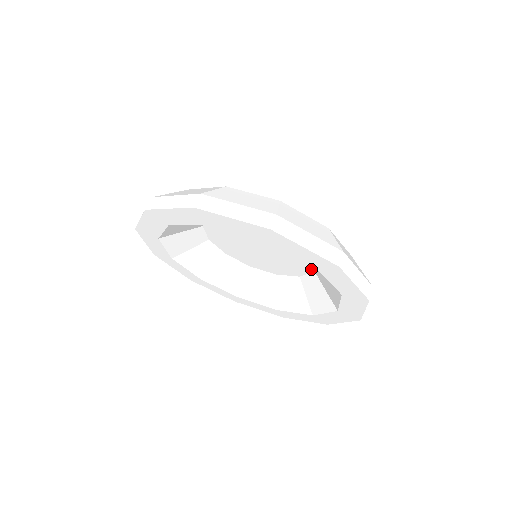
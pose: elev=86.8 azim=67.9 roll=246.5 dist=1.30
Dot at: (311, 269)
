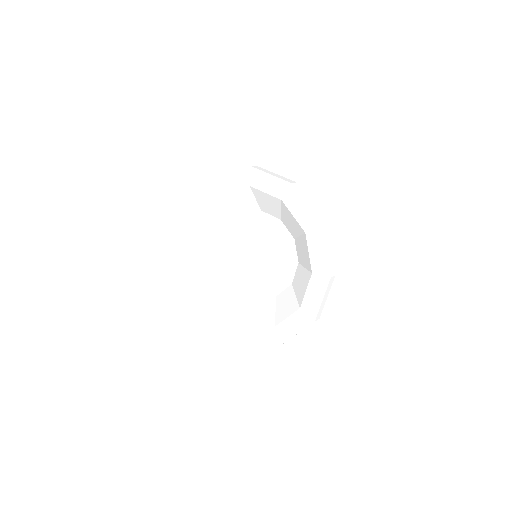
Dot at: (276, 293)
